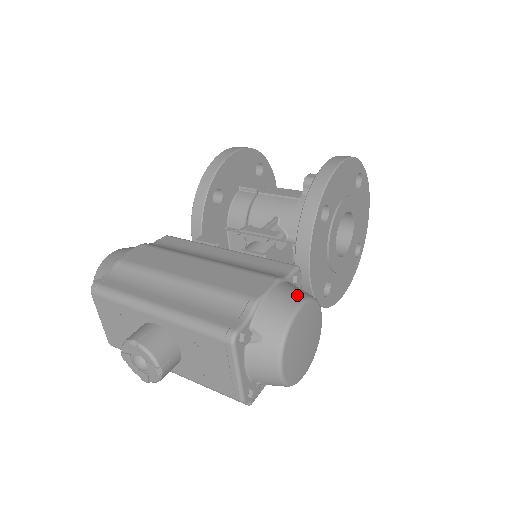
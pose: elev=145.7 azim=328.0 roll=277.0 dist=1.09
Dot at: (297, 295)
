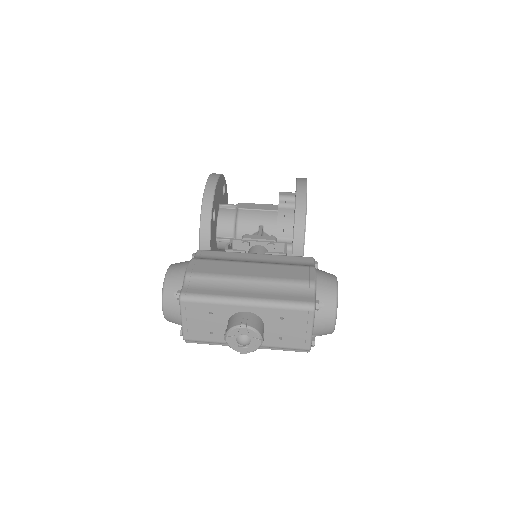
Dot at: (330, 275)
